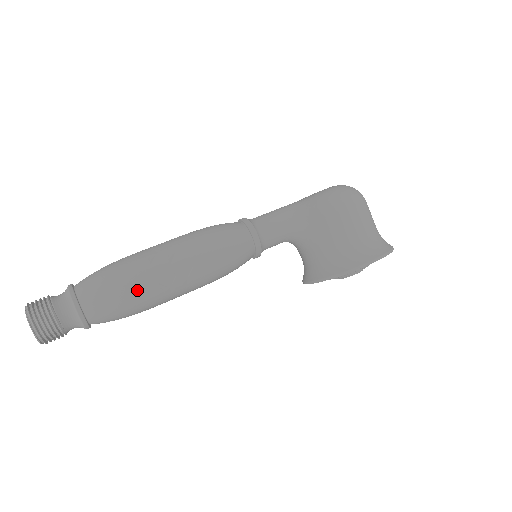
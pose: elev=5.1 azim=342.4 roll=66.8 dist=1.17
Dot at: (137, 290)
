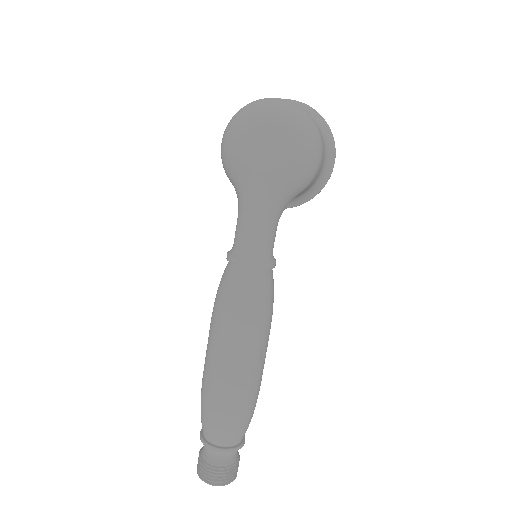
Dot at: occluded
